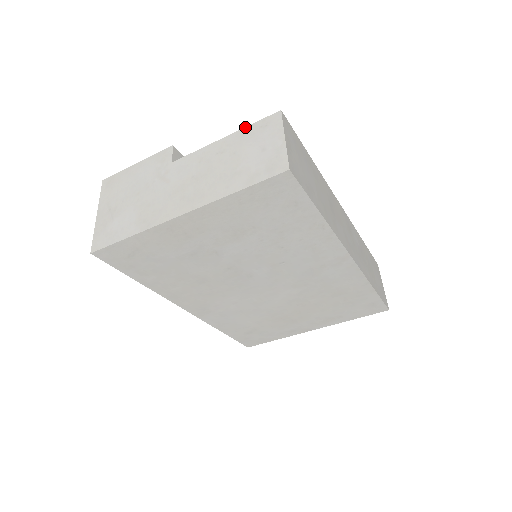
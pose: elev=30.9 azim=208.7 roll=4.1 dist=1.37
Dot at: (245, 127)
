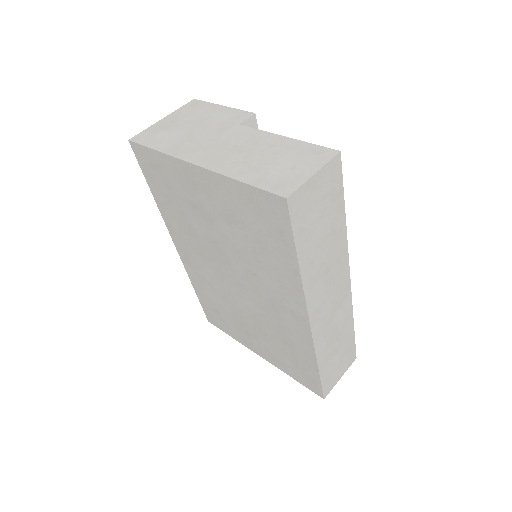
Dot at: occluded
